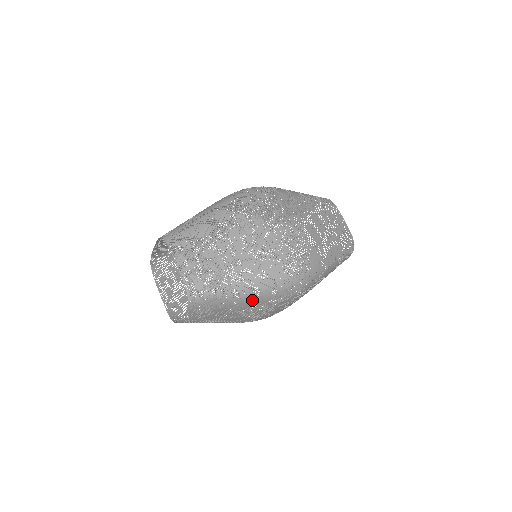
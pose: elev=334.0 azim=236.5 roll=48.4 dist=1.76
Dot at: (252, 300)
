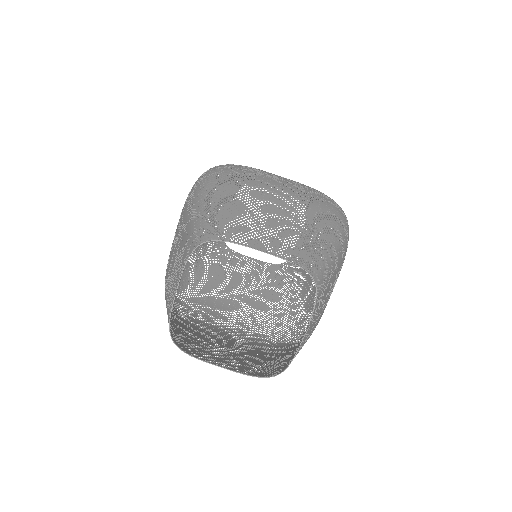
Dot at: (341, 255)
